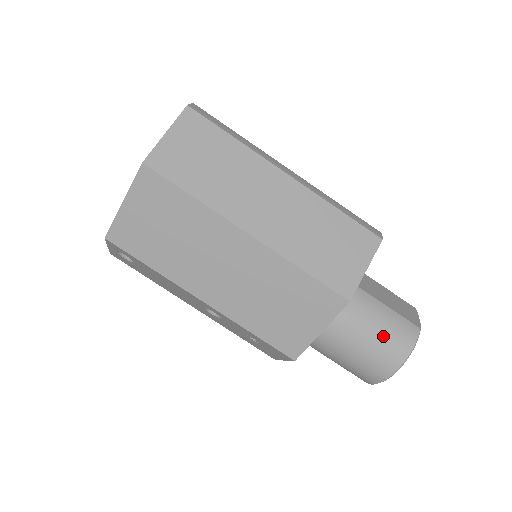
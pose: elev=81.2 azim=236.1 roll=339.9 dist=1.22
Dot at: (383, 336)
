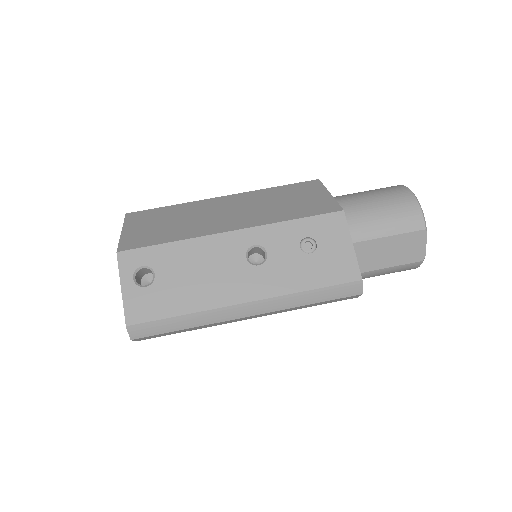
Dot at: occluded
